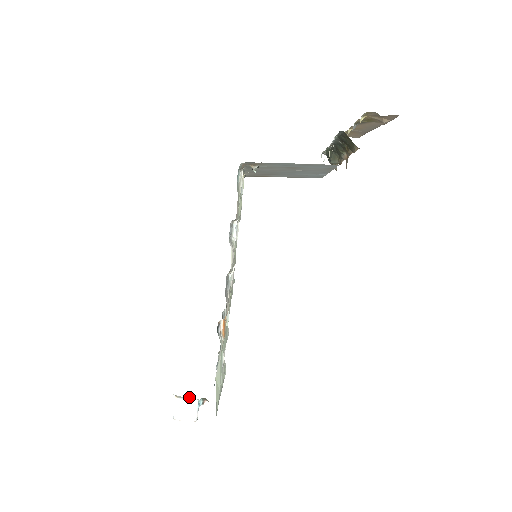
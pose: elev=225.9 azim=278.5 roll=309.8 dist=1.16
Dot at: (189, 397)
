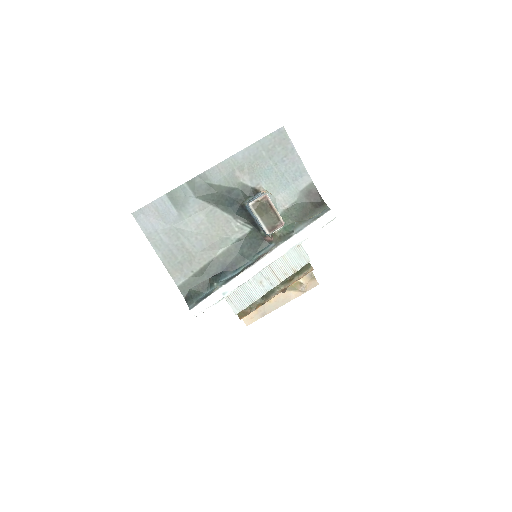
Dot at: occluded
